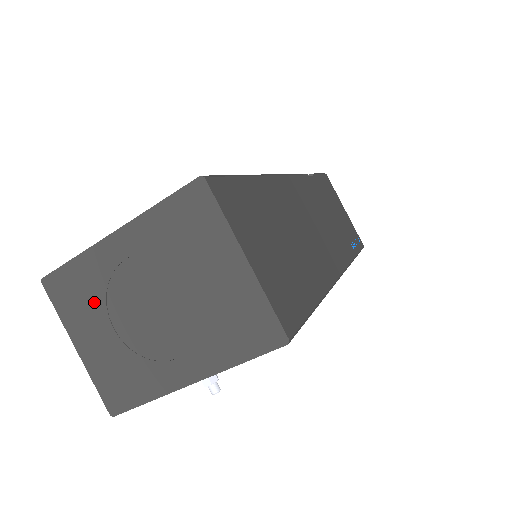
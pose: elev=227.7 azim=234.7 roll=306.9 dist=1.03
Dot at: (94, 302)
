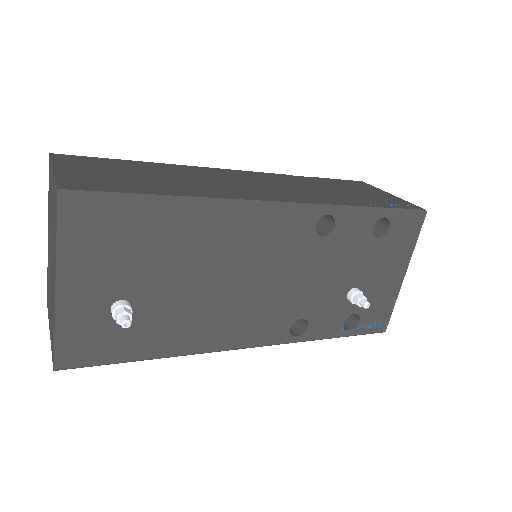
Dot at: (49, 288)
